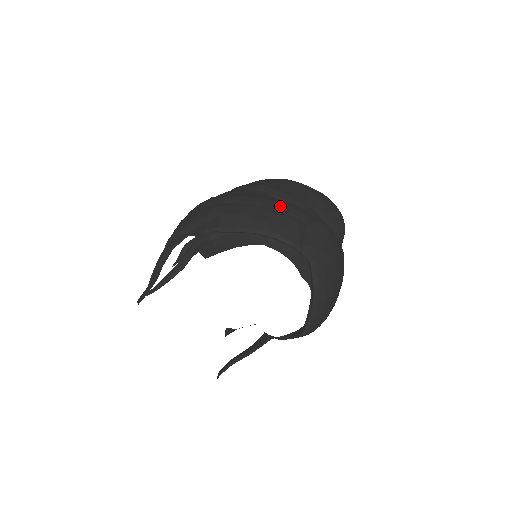
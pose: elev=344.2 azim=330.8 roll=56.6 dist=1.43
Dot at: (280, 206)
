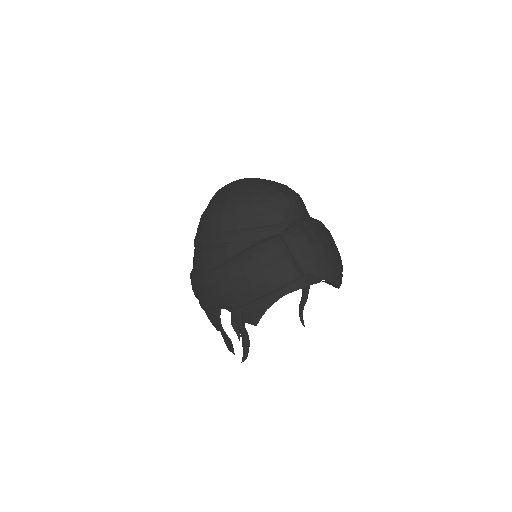
Dot at: (262, 258)
